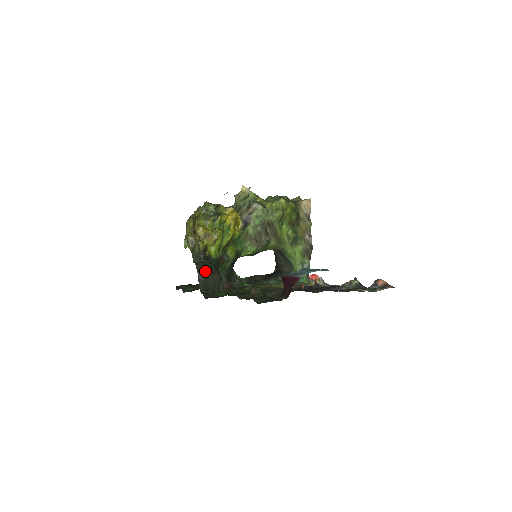
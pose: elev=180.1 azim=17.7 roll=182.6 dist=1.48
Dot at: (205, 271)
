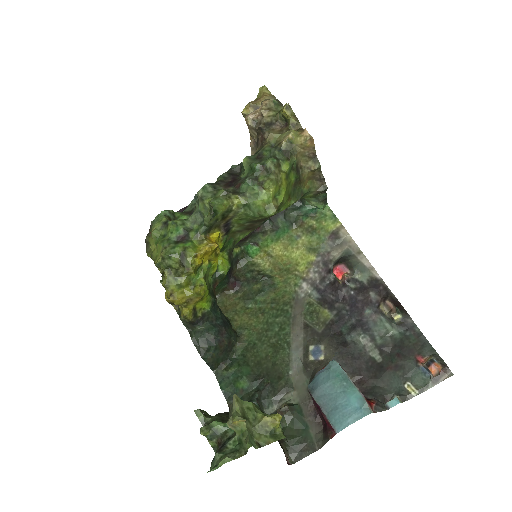
Dot at: (209, 351)
